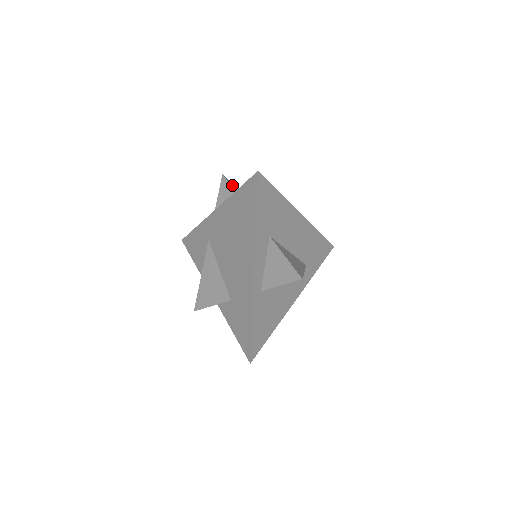
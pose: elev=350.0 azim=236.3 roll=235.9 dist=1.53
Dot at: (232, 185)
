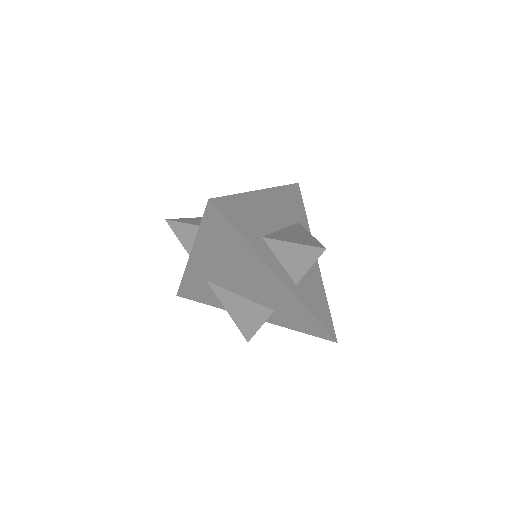
Dot at: (182, 220)
